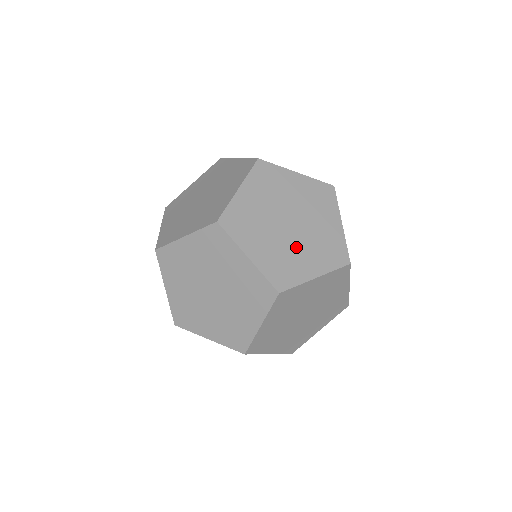
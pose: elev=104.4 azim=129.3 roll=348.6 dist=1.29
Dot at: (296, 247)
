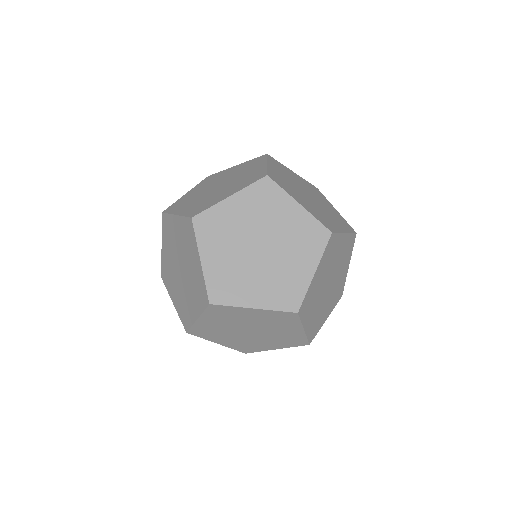
Dot at: (322, 211)
